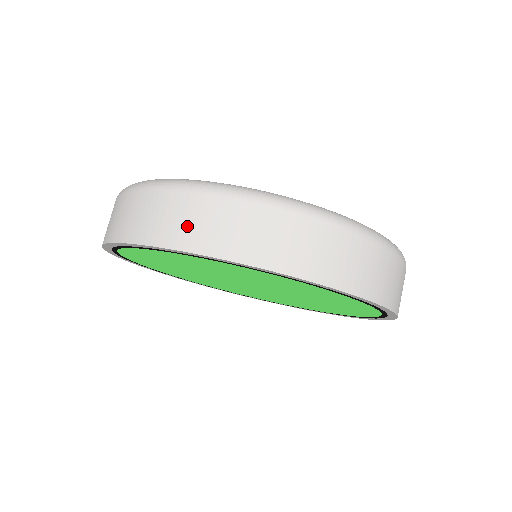
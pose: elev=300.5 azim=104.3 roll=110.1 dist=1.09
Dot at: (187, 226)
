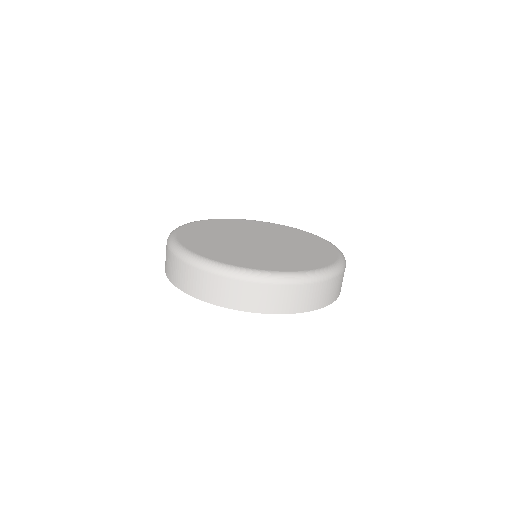
Dot at: (213, 292)
